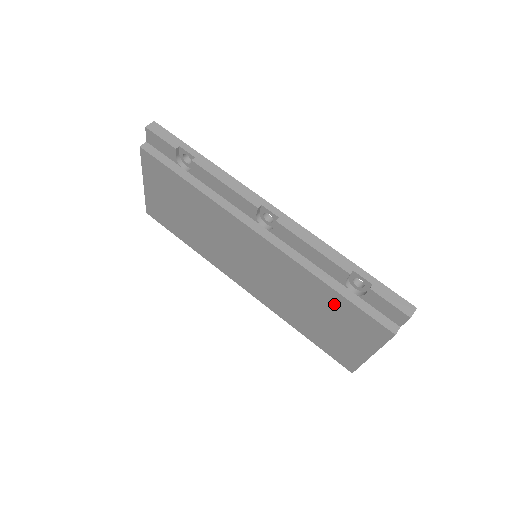
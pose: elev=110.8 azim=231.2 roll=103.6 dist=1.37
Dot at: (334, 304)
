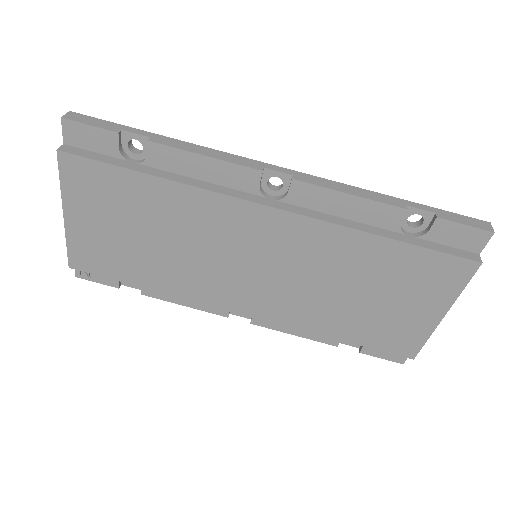
Dot at: (391, 263)
